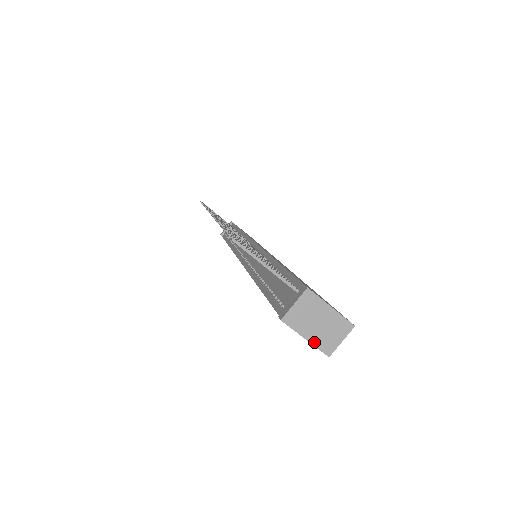
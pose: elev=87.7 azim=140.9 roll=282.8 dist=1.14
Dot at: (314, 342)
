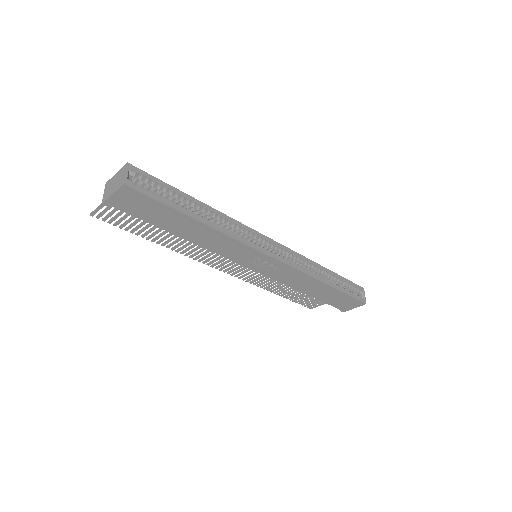
Dot at: (116, 190)
